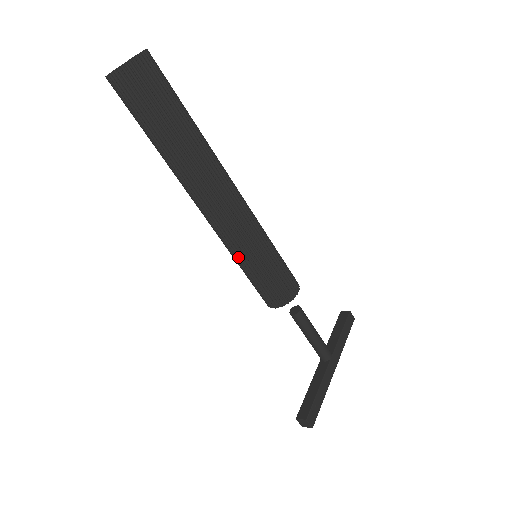
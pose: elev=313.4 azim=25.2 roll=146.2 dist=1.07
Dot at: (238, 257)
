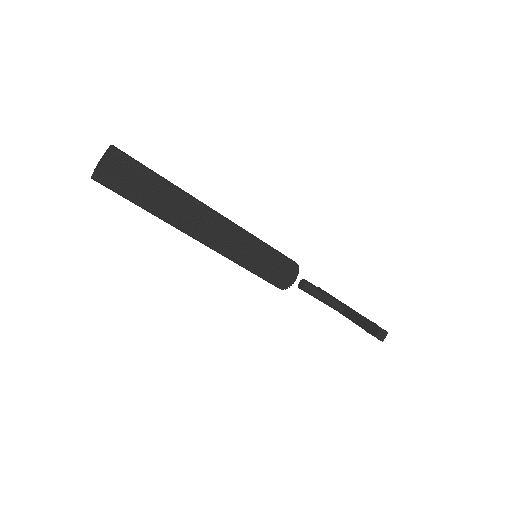
Dot at: (251, 256)
